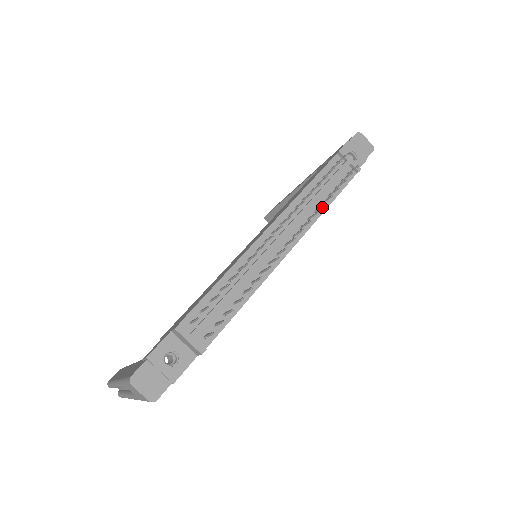
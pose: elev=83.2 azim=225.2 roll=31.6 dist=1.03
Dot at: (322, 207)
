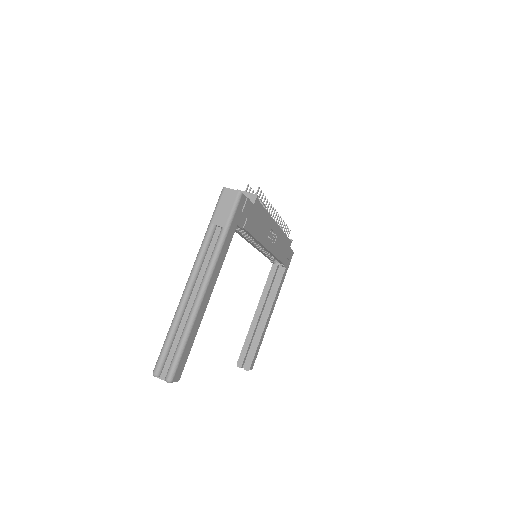
Dot at: occluded
